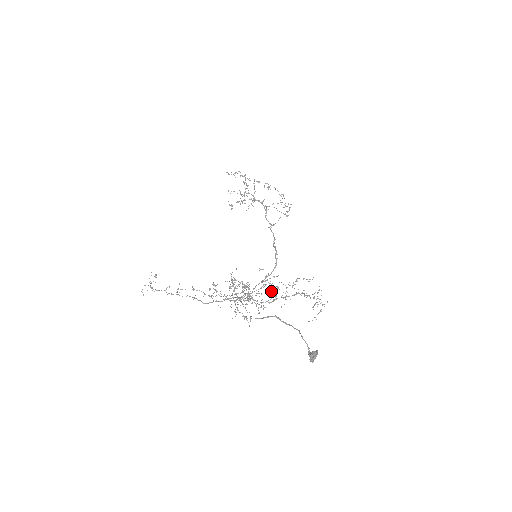
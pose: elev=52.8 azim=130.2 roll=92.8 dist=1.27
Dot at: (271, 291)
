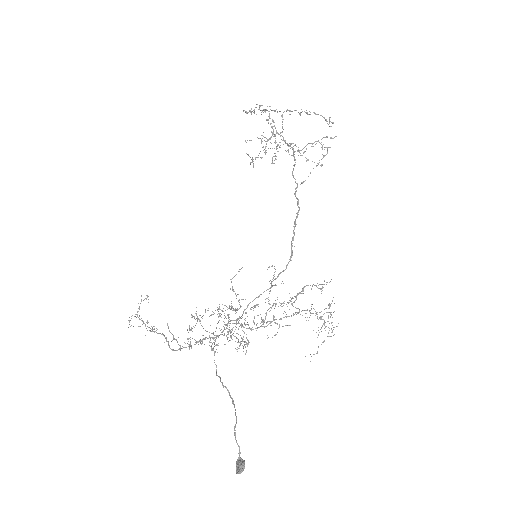
Dot at: occluded
